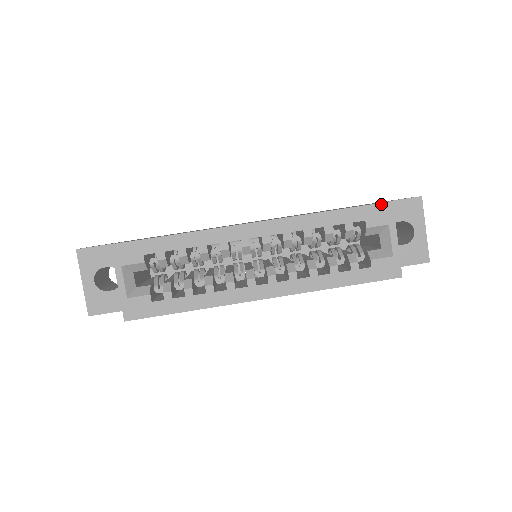
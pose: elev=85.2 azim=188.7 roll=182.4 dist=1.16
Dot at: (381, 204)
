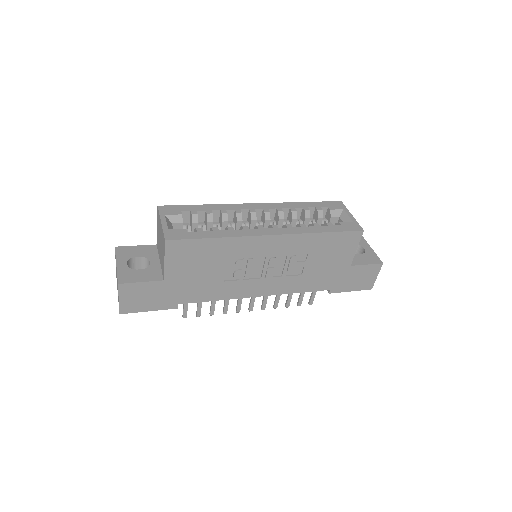
Dot at: (335, 202)
